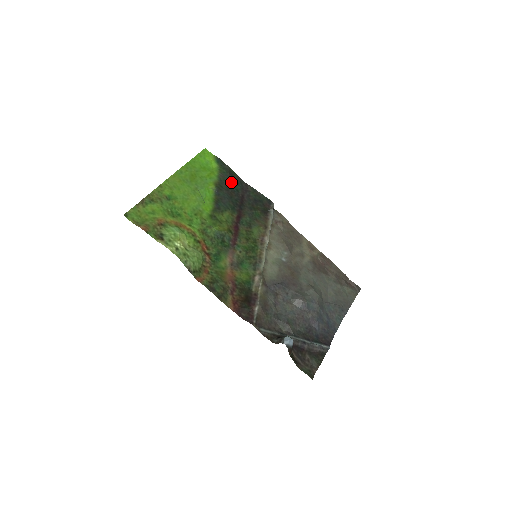
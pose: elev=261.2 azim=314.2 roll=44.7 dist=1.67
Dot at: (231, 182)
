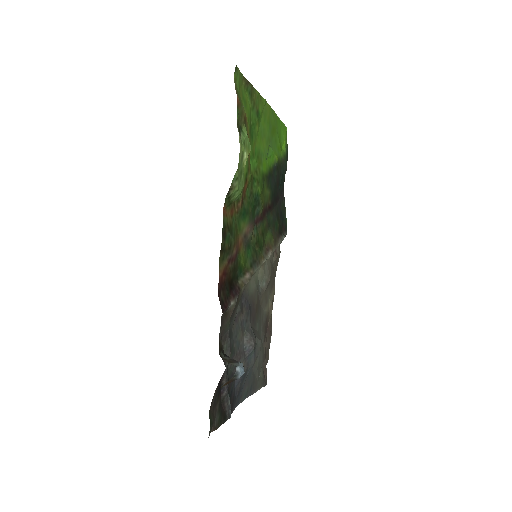
Dot at: (283, 176)
